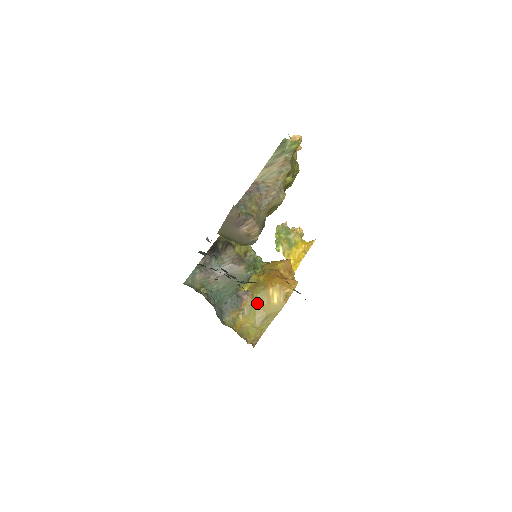
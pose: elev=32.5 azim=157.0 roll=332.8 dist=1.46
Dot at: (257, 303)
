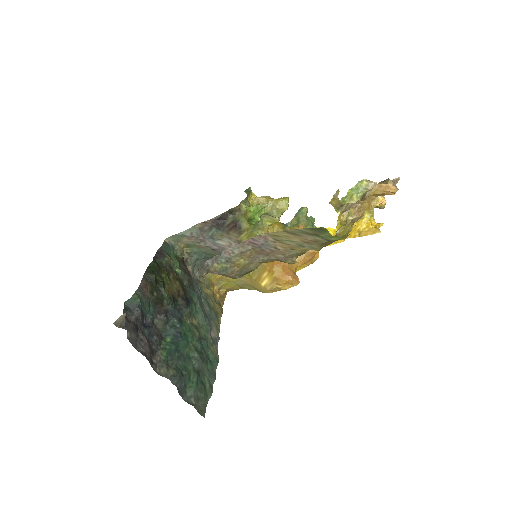
Dot at: occluded
